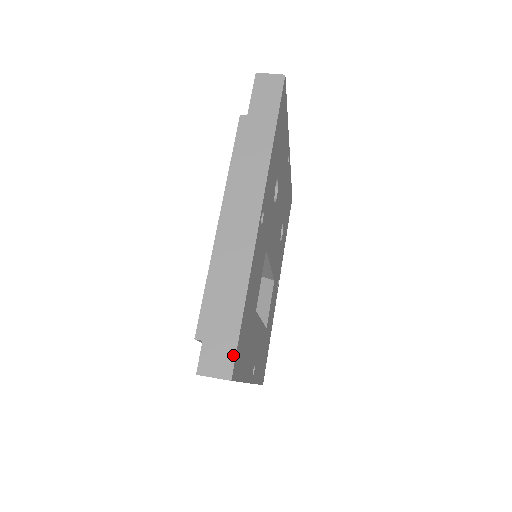
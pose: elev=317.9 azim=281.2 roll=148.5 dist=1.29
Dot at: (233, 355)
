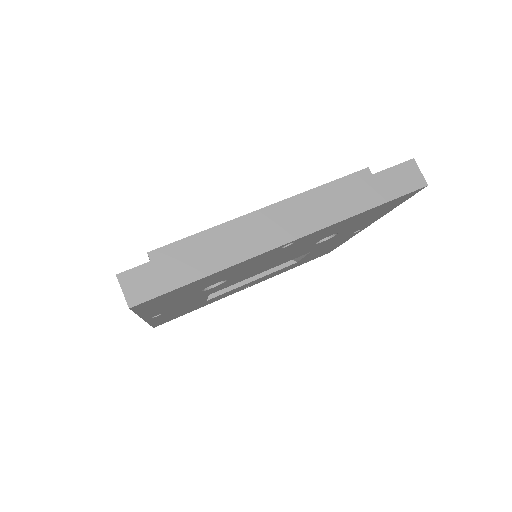
Dot at: occluded
